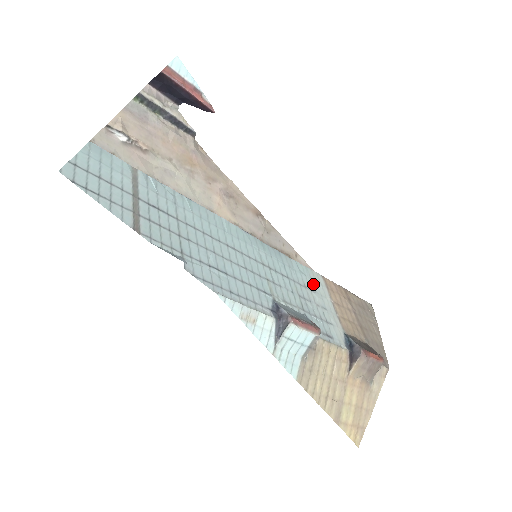
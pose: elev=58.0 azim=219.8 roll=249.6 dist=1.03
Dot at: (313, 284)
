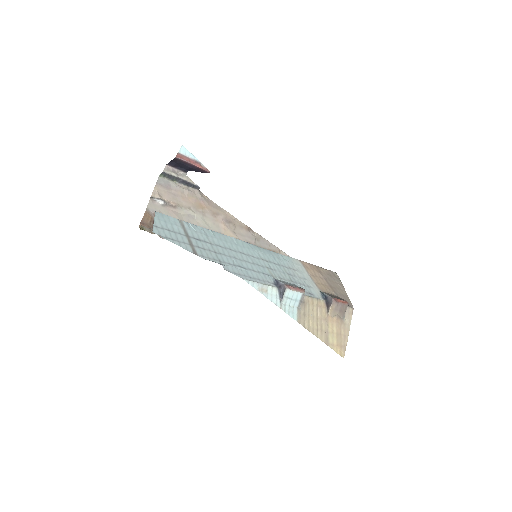
Dot at: (295, 266)
